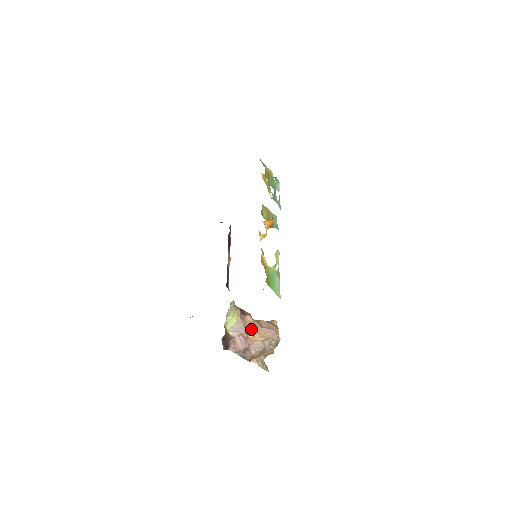
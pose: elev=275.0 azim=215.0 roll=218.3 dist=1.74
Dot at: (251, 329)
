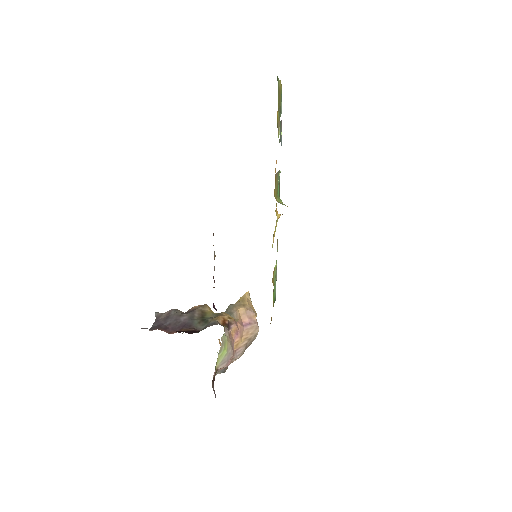
Dot at: (235, 338)
